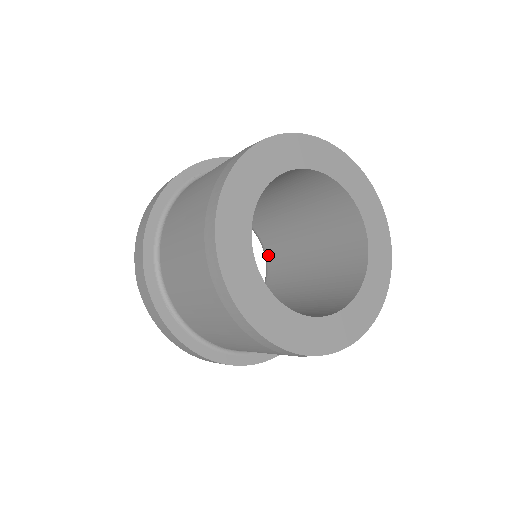
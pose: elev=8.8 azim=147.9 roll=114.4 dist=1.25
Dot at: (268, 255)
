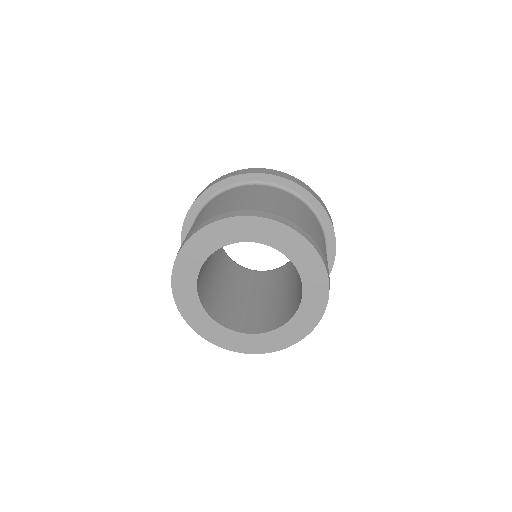
Dot at: occluded
